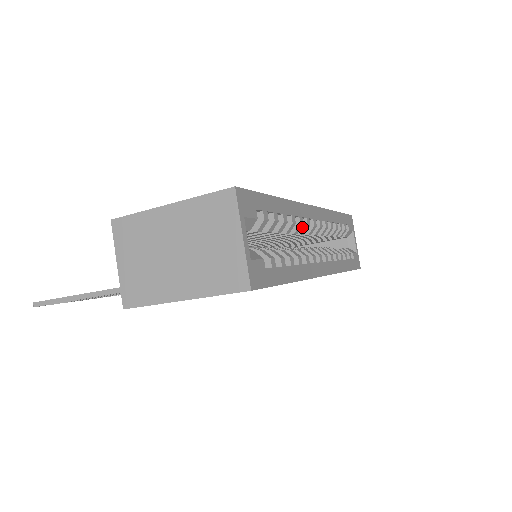
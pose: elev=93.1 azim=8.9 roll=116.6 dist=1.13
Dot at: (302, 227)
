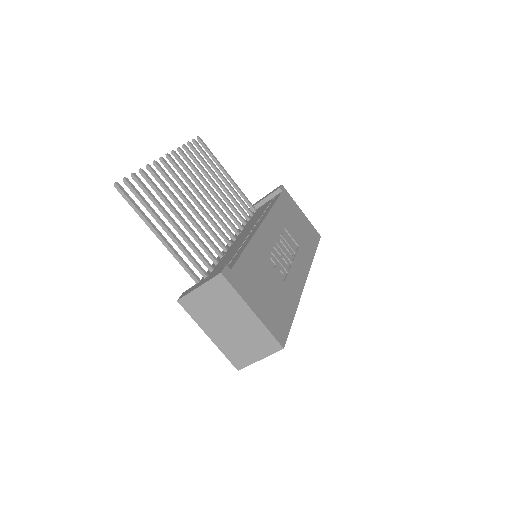
Dot at: occluded
